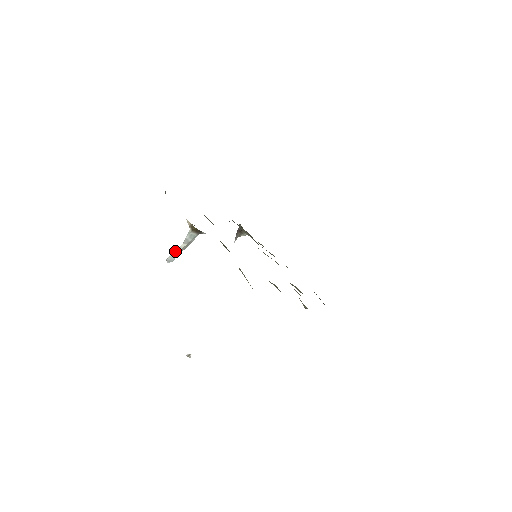
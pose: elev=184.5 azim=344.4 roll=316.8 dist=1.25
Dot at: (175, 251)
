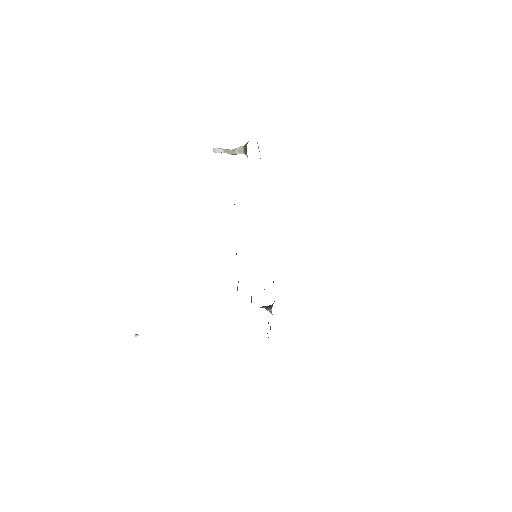
Dot at: (223, 149)
